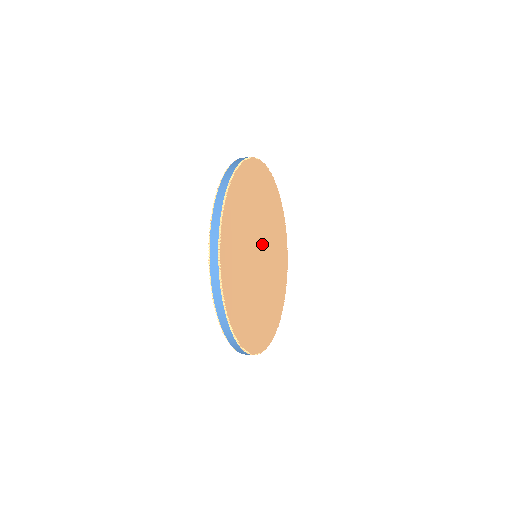
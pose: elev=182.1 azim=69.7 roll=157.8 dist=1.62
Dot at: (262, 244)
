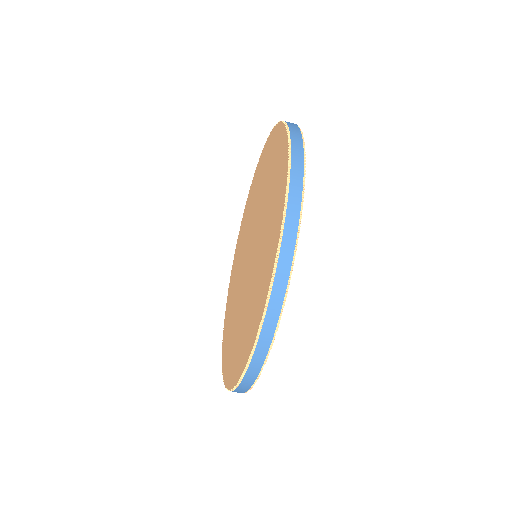
Dot at: occluded
